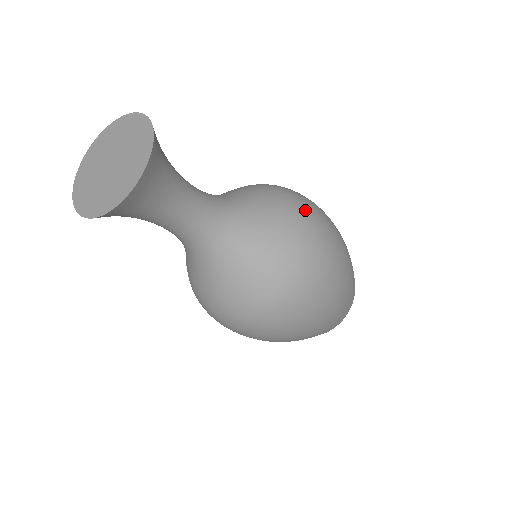
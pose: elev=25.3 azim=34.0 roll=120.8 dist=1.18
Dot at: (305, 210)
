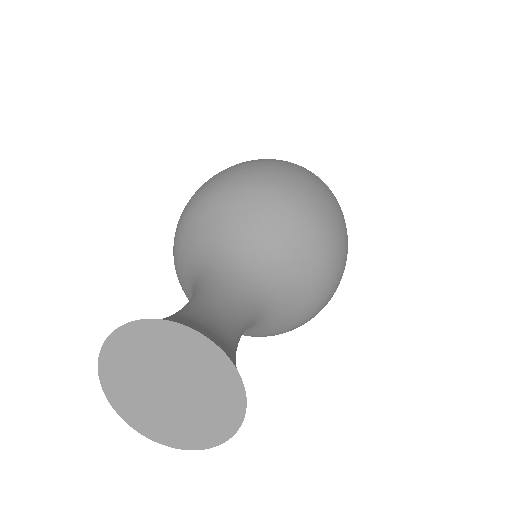
Dot at: (325, 232)
